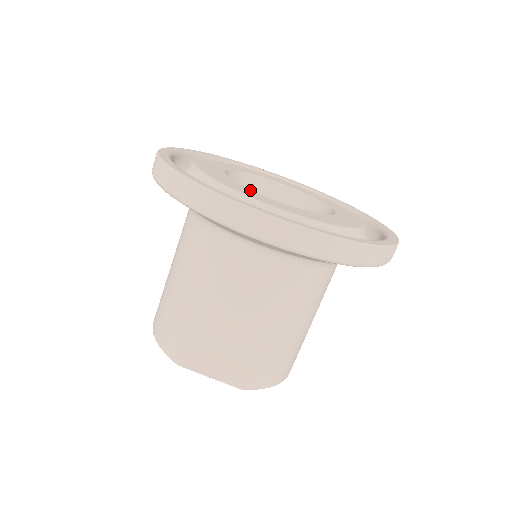
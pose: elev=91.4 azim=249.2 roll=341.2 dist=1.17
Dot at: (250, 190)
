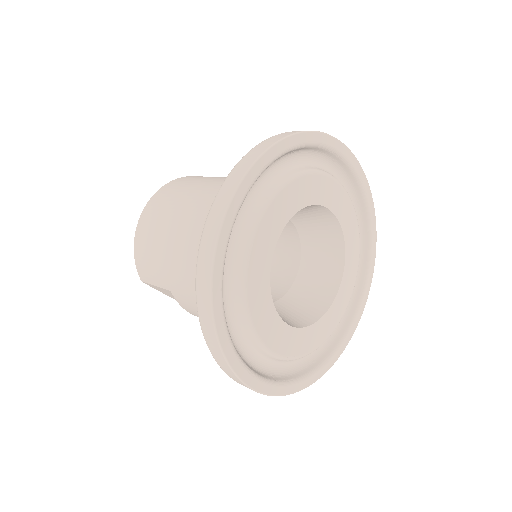
Dot at: (274, 313)
